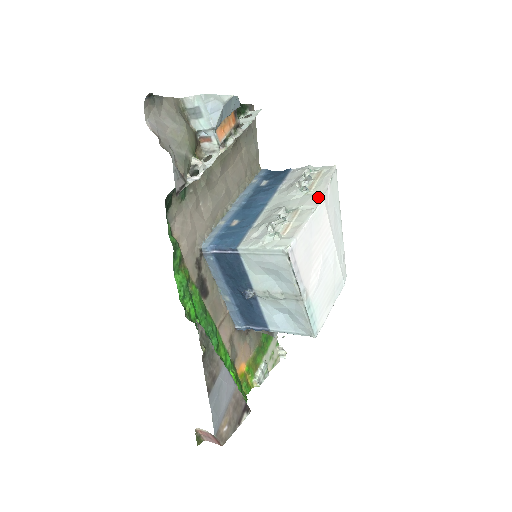
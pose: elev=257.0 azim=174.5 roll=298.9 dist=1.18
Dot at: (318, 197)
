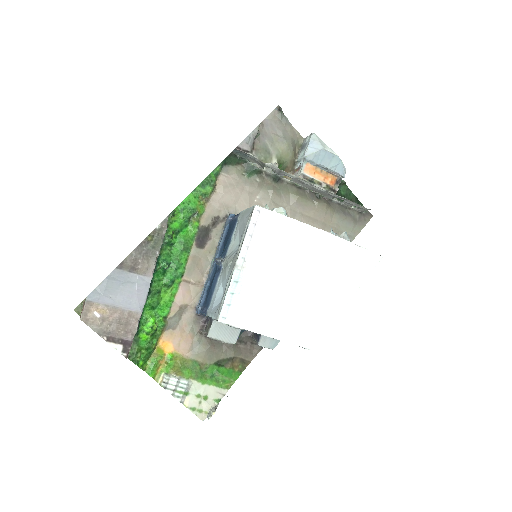
Dot at: (331, 234)
